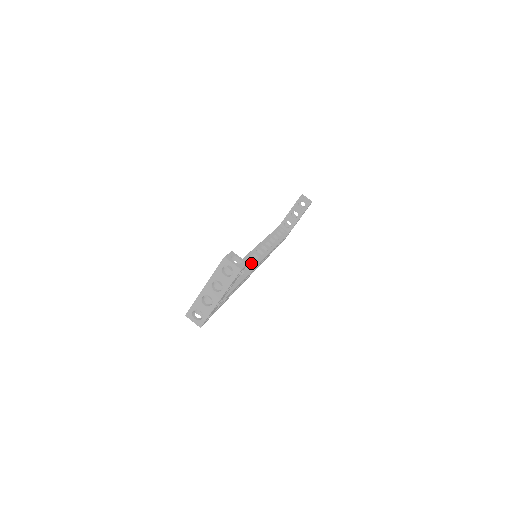
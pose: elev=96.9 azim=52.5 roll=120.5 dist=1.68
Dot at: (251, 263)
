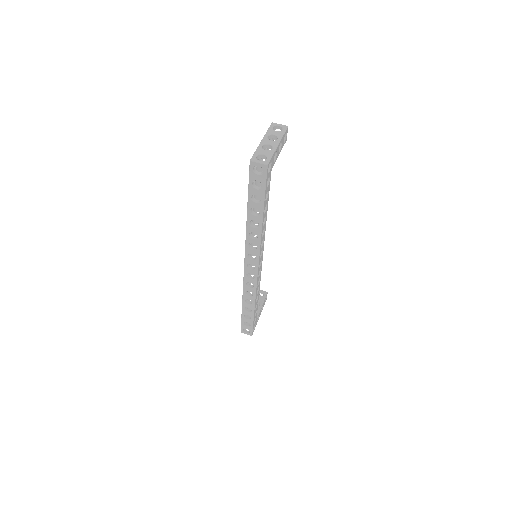
Dot at: occluded
